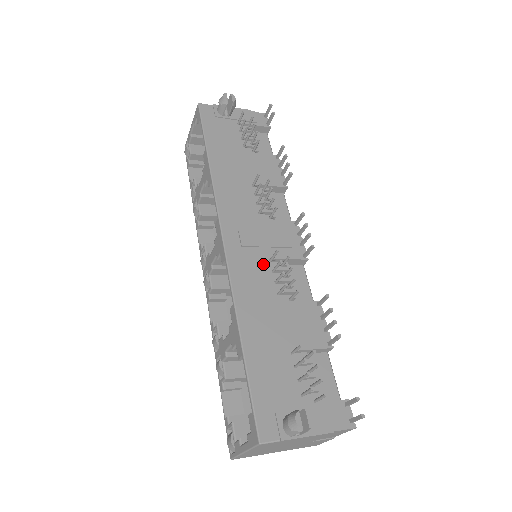
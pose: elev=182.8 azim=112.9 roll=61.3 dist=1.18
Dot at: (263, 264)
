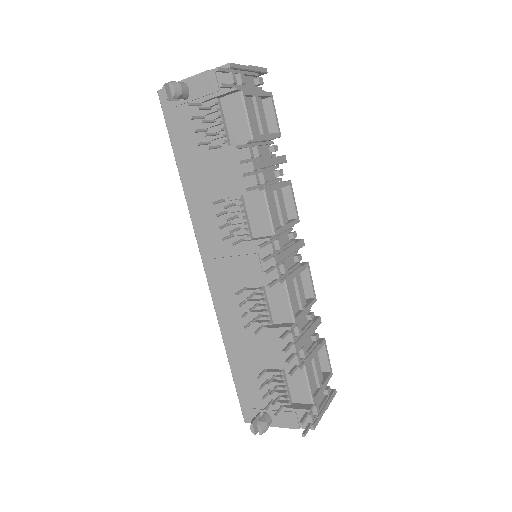
Dot at: occluded
